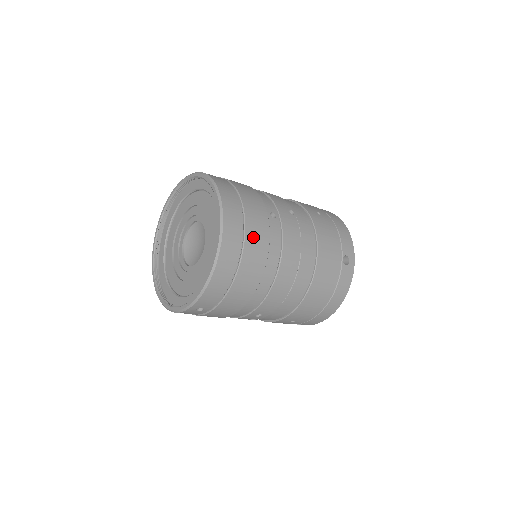
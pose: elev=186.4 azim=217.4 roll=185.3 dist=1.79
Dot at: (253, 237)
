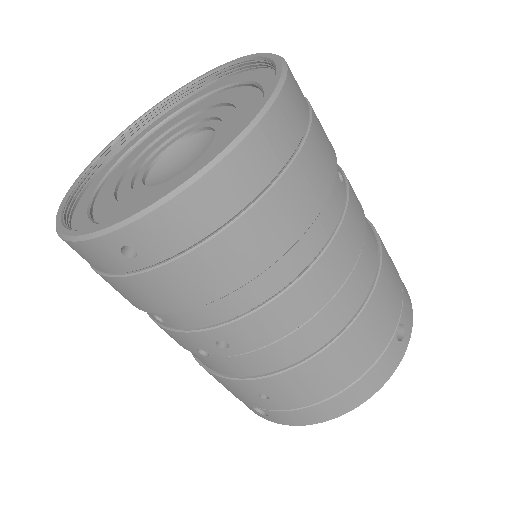
Dot at: (308, 169)
